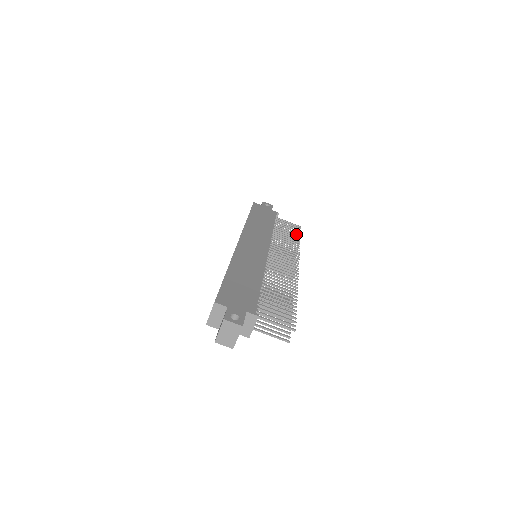
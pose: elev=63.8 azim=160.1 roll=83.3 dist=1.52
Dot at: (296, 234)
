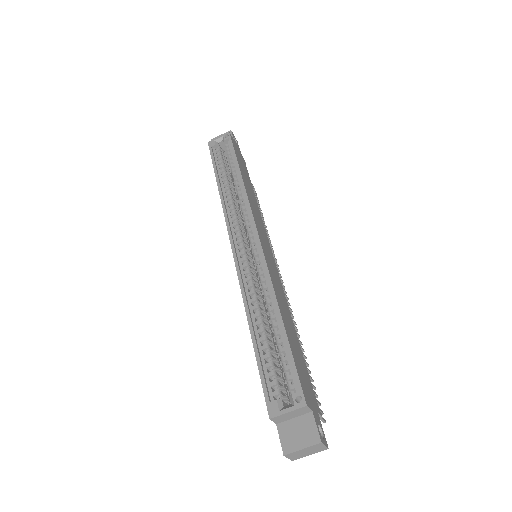
Dot at: (259, 207)
